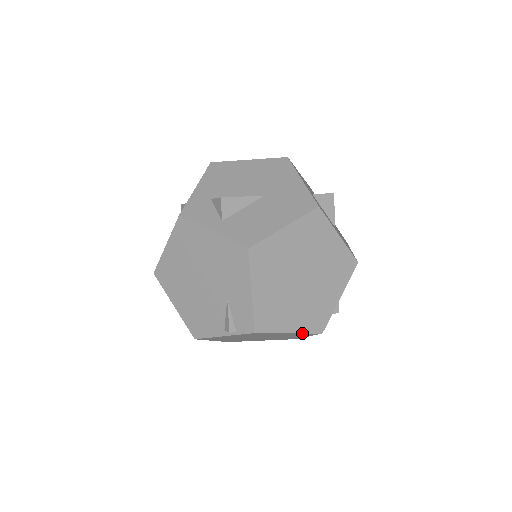
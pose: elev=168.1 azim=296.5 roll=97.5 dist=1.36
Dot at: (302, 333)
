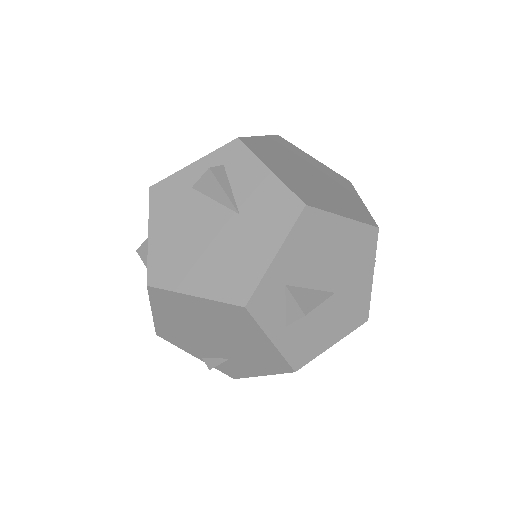
Dot at: occluded
